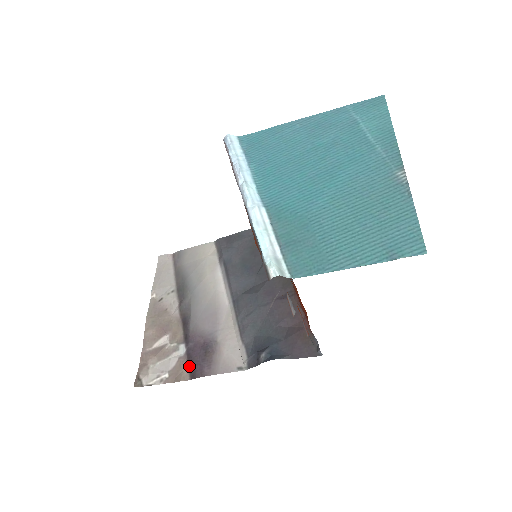
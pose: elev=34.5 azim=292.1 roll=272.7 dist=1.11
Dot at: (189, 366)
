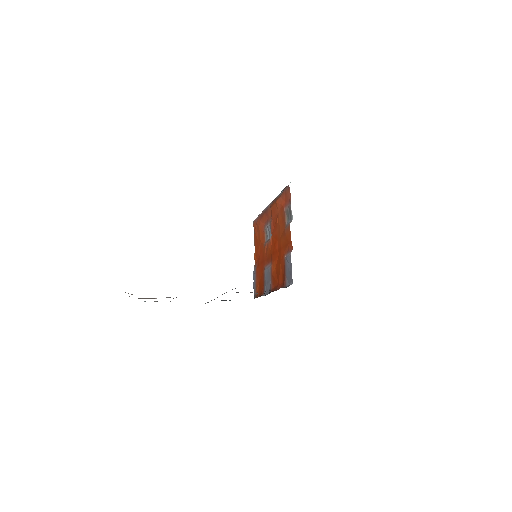
Dot at: occluded
